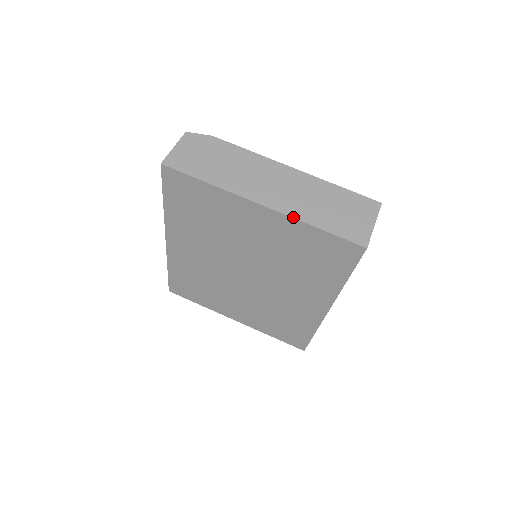
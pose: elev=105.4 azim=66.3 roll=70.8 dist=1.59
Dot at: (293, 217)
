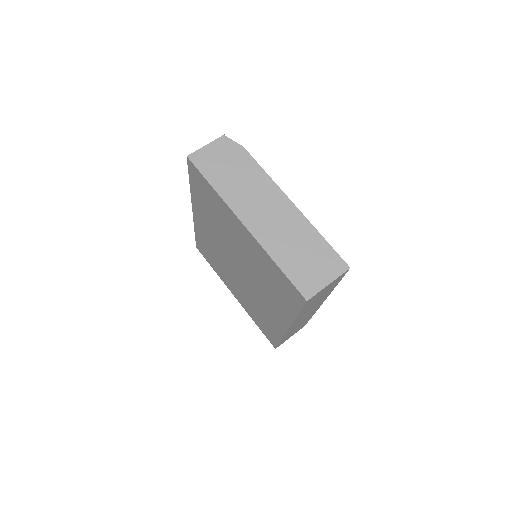
Dot at: (263, 246)
